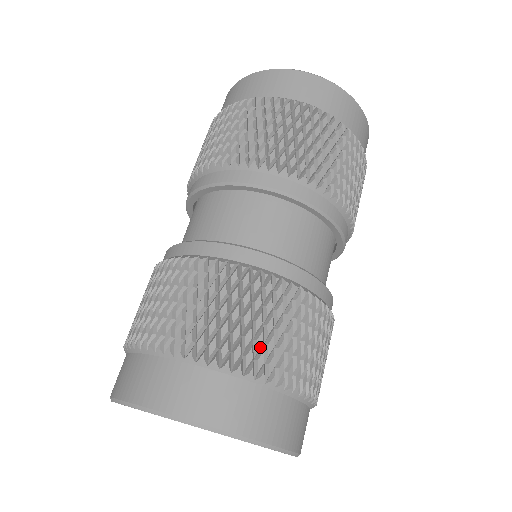
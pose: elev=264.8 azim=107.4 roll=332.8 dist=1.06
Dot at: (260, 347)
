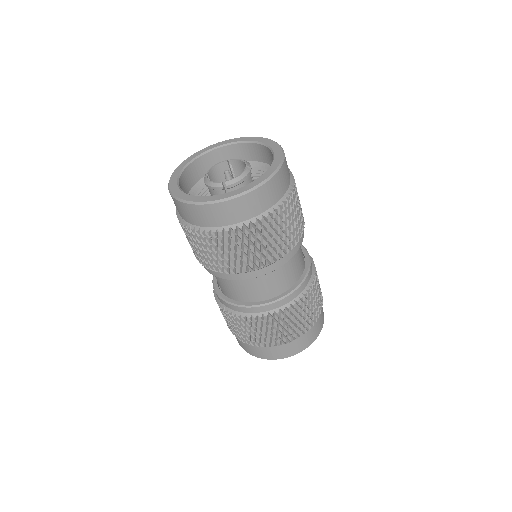
Dot at: (281, 336)
